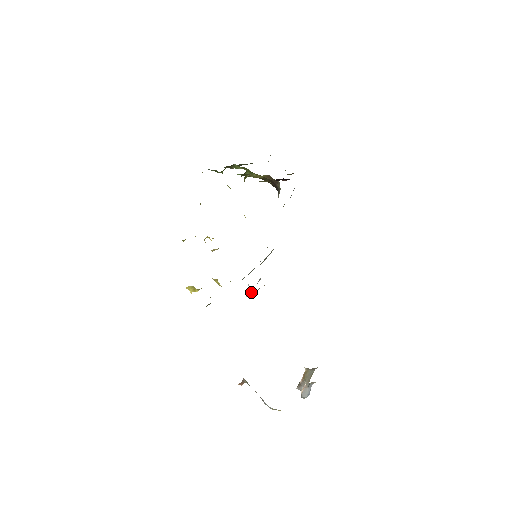
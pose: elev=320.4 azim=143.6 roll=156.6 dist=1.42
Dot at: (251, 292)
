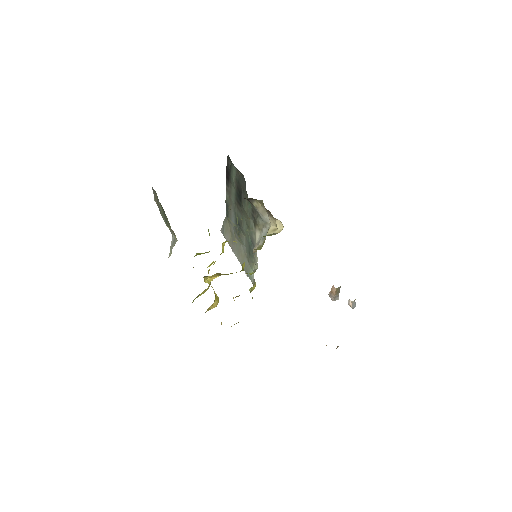
Dot at: occluded
